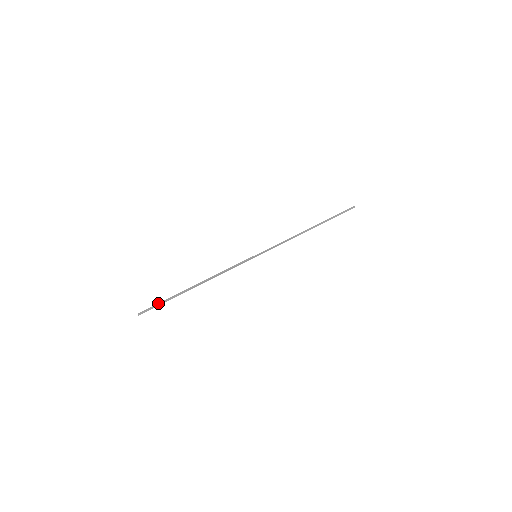
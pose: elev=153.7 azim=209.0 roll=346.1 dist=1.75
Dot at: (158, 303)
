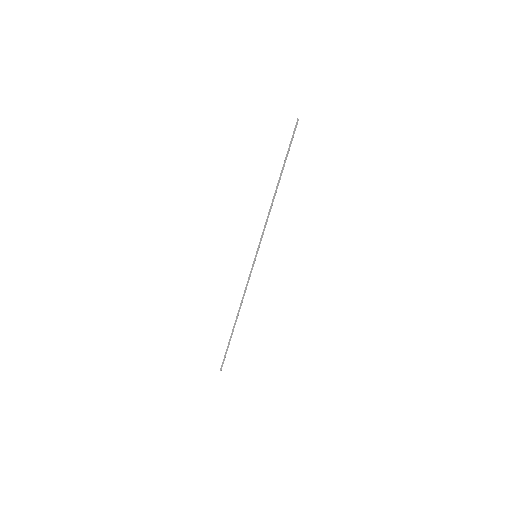
Dot at: (225, 353)
